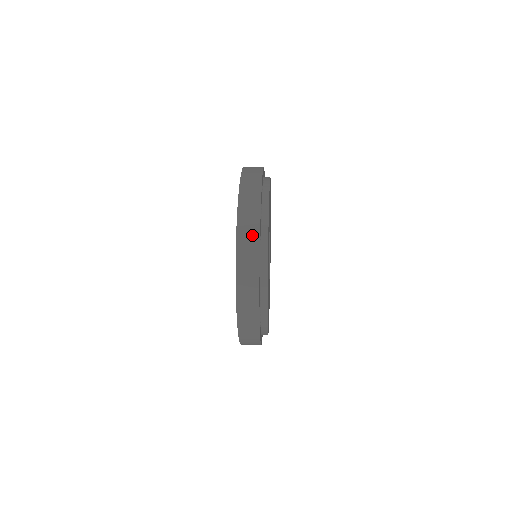
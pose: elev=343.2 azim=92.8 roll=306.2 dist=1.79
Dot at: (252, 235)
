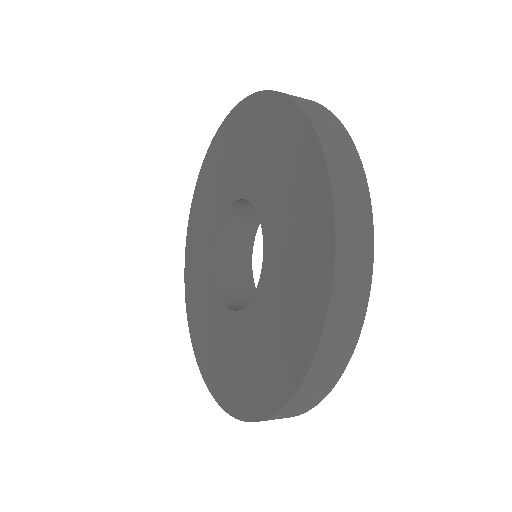
Dot at: (347, 336)
